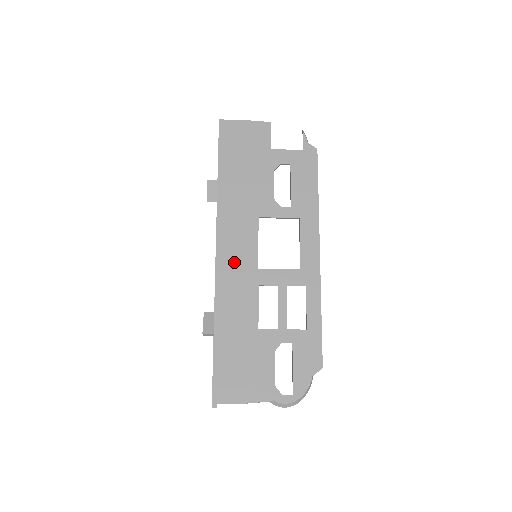
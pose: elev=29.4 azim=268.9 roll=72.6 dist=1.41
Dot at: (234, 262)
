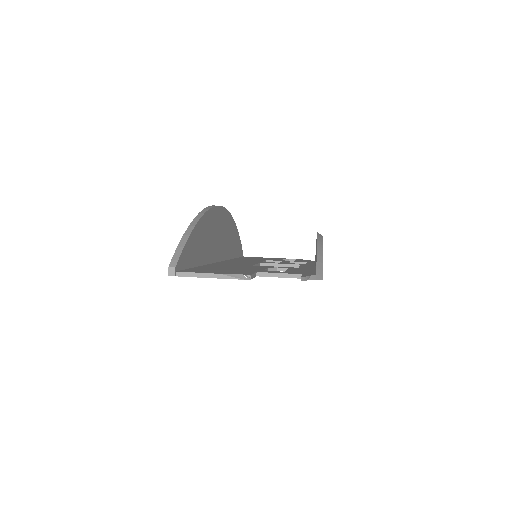
Dot at: occluded
